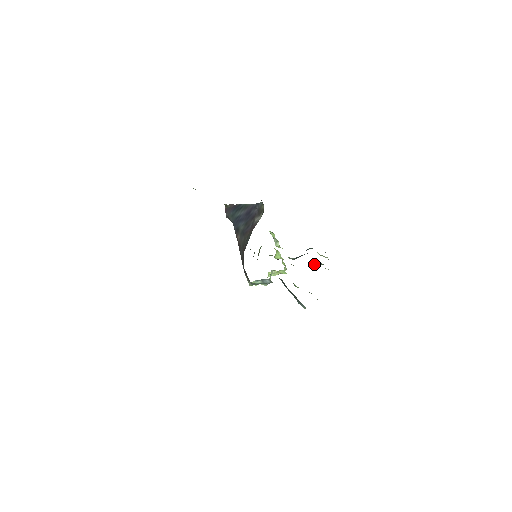
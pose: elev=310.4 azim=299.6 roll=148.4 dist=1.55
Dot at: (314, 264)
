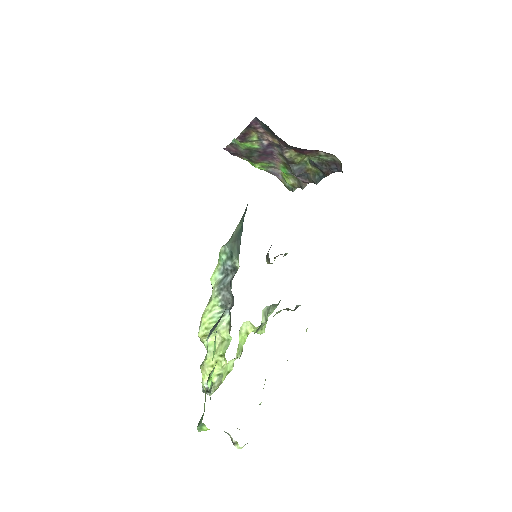
Dot at: occluded
